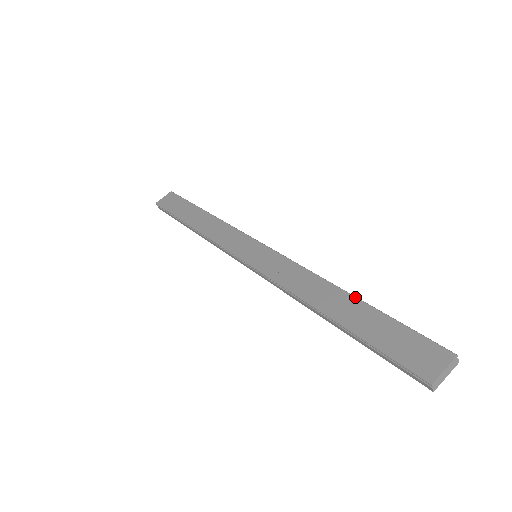
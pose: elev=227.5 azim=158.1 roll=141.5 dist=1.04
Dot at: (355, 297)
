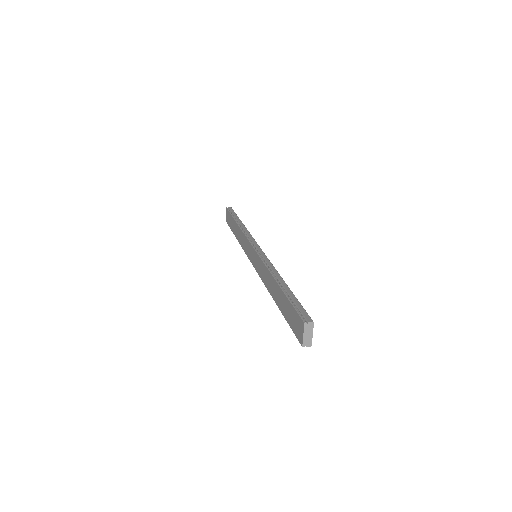
Dot at: (278, 285)
